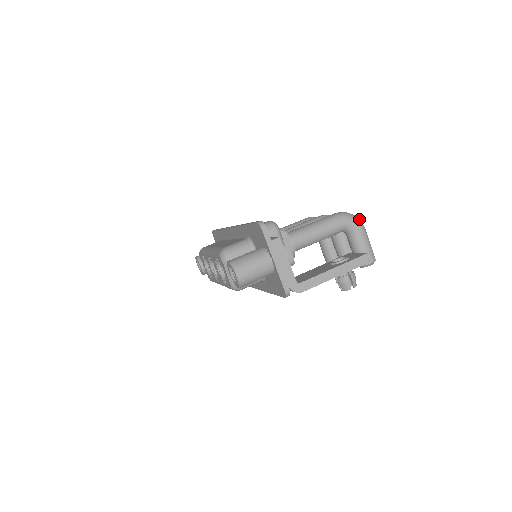
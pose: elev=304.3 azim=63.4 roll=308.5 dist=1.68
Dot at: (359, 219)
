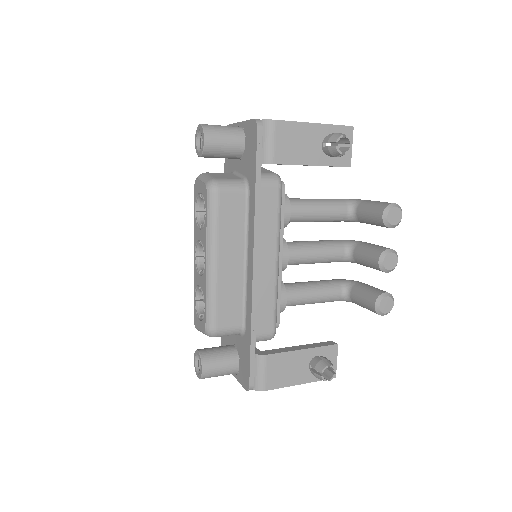
Dot at: occluded
